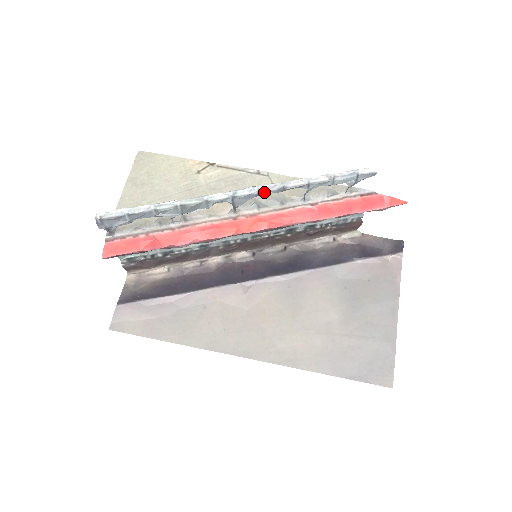
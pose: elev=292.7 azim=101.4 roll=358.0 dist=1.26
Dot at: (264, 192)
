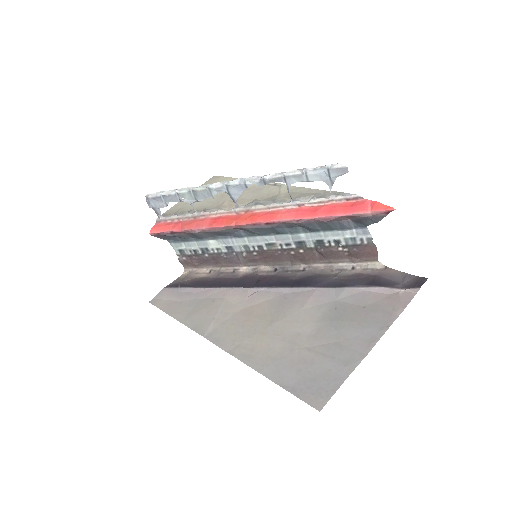
Dot at: (250, 184)
